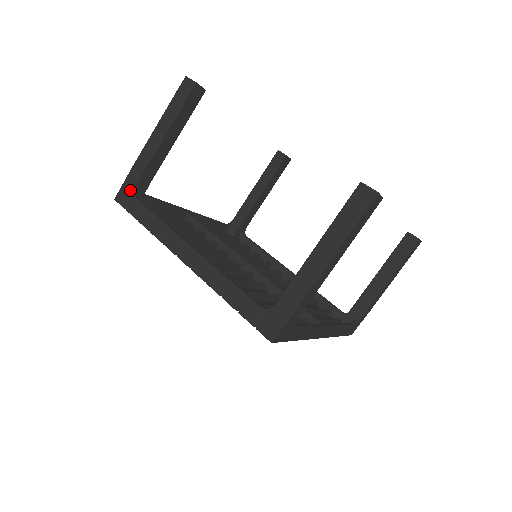
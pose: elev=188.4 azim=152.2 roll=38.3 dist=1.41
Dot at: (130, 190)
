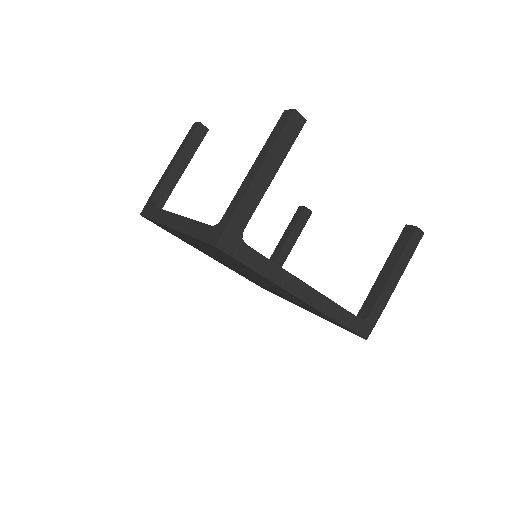
Dot at: (238, 236)
